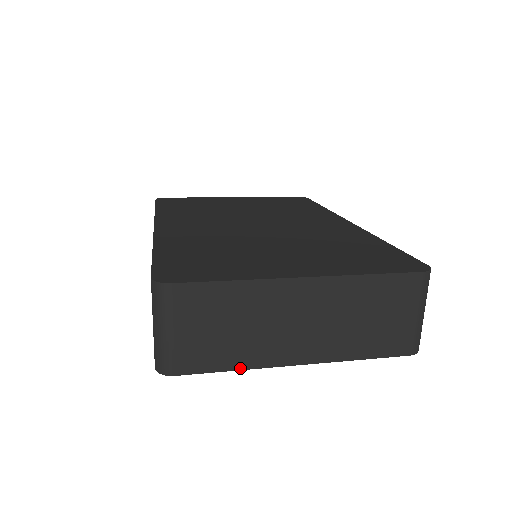
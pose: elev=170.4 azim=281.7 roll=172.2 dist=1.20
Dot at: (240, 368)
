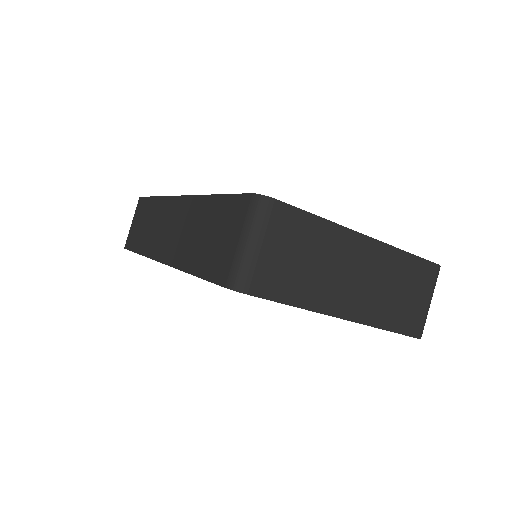
Dot at: (302, 306)
